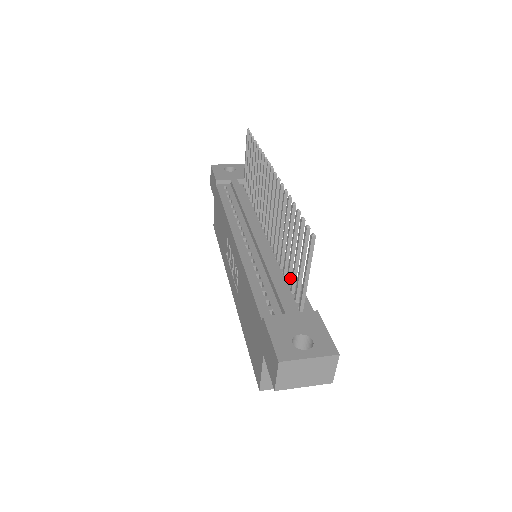
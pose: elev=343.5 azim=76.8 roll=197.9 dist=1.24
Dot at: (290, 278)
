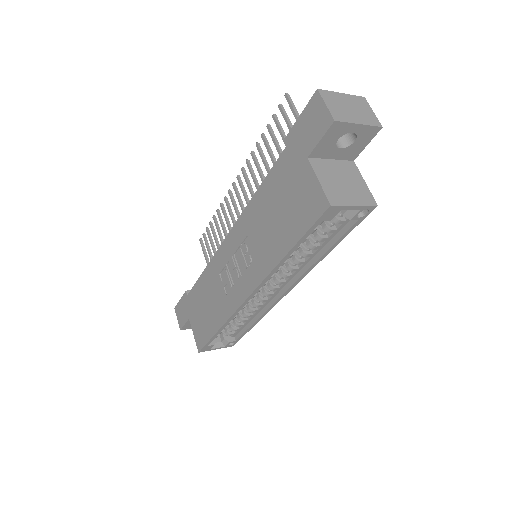
Dot at: occluded
